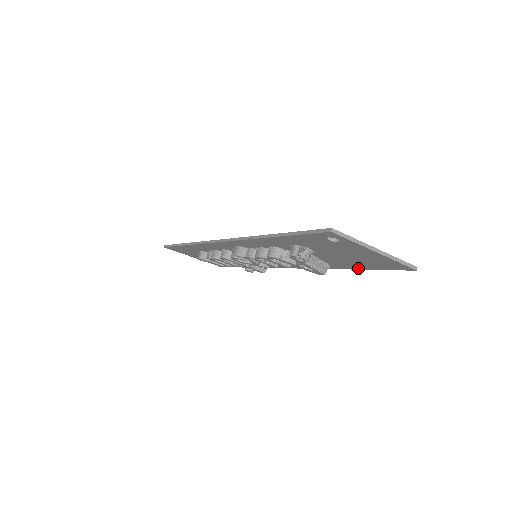
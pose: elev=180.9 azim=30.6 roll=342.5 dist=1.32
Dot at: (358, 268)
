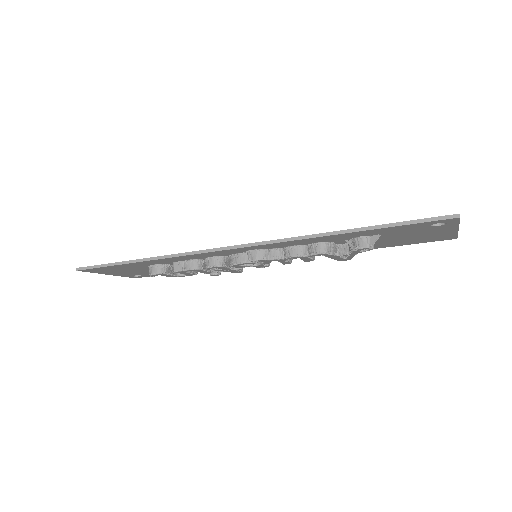
Dot at: (385, 247)
